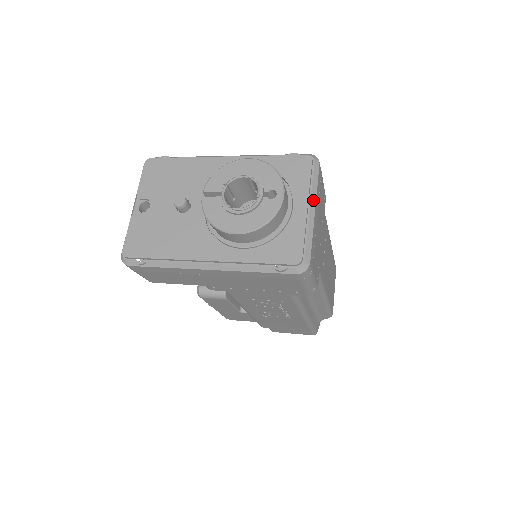
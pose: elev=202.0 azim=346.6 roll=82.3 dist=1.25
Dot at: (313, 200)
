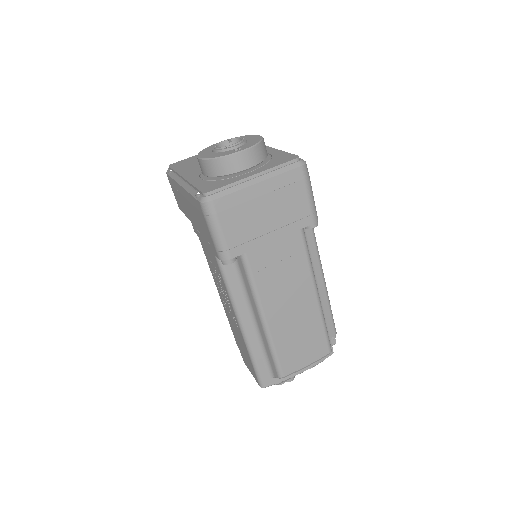
Dot at: (265, 177)
